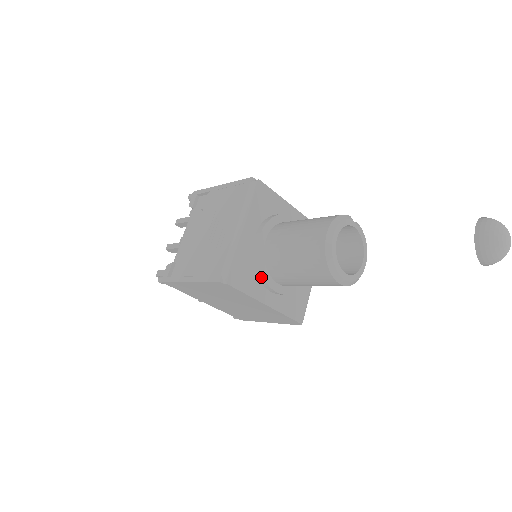
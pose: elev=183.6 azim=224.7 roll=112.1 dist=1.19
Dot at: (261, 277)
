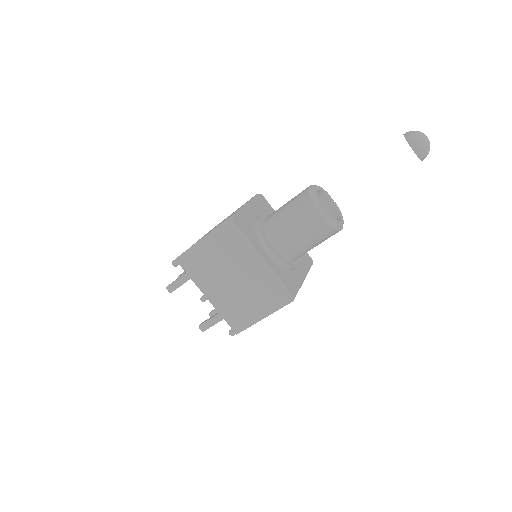
Dot at: (260, 235)
